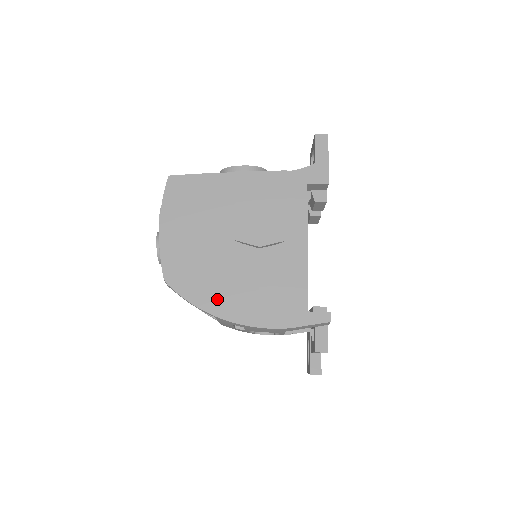
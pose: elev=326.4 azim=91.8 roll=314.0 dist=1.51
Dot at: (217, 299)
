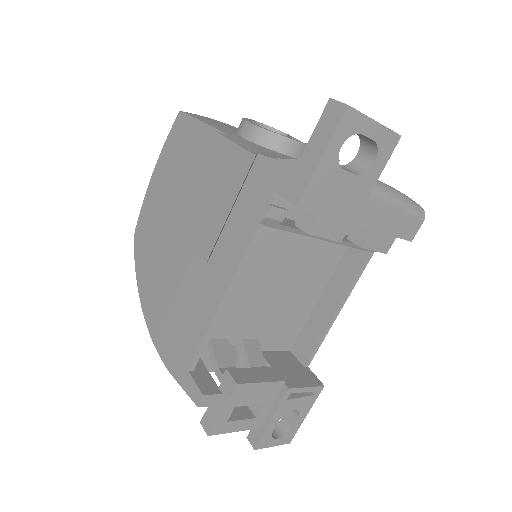
Dot at: (148, 285)
